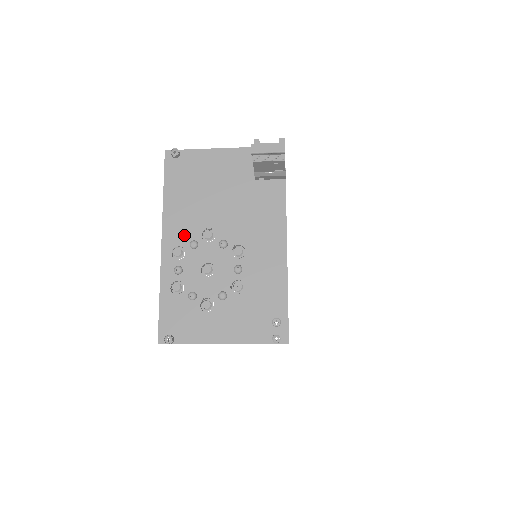
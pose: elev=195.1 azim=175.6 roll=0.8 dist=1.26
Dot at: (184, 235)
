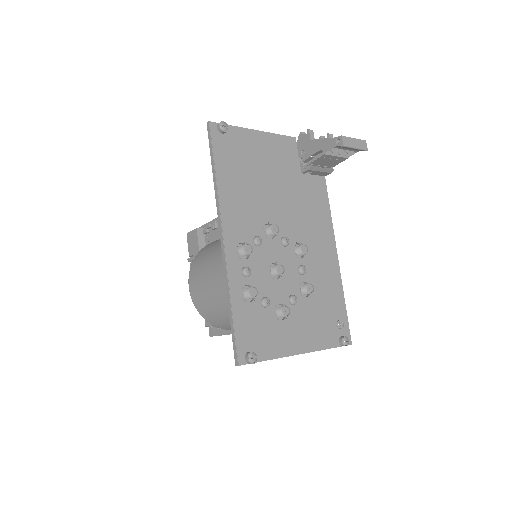
Dot at: (246, 229)
